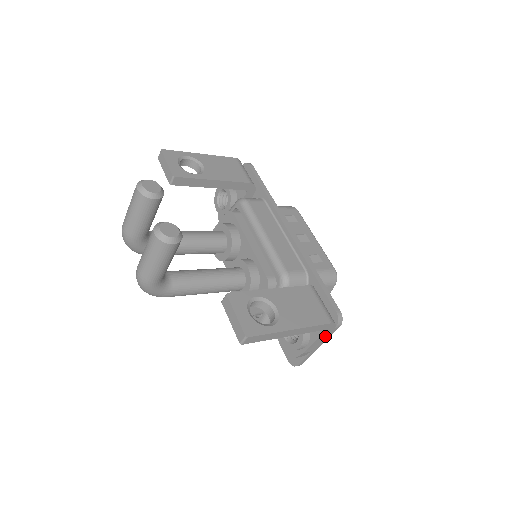
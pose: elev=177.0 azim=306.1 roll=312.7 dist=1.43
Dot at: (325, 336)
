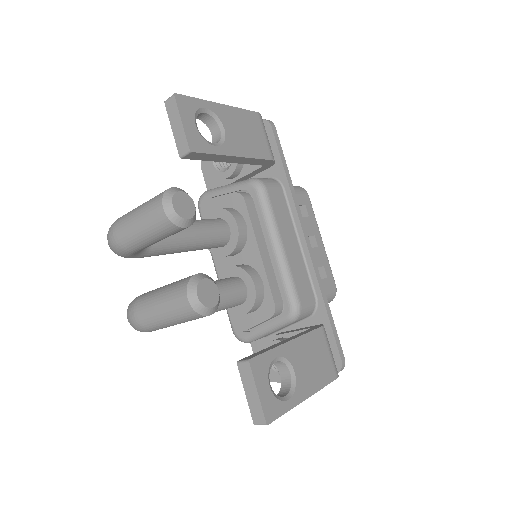
Dot at: occluded
